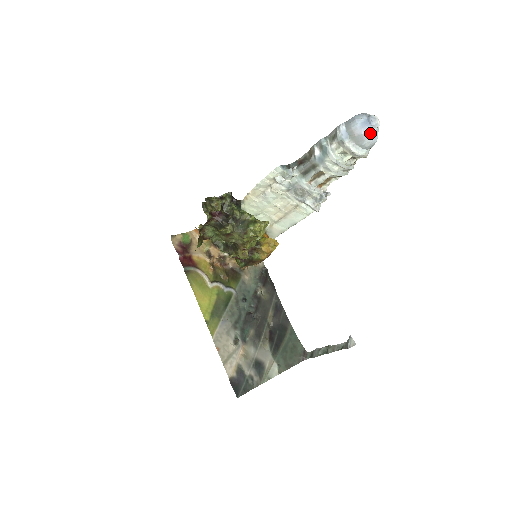
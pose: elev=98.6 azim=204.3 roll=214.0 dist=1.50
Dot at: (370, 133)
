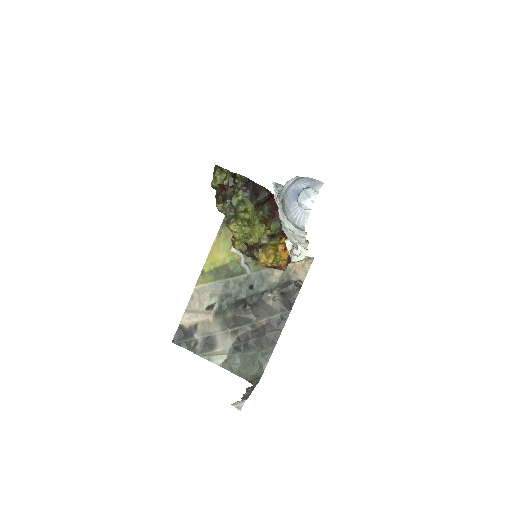
Dot at: (292, 209)
